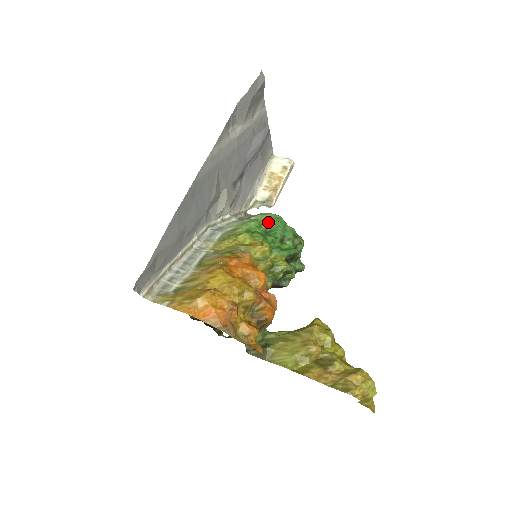
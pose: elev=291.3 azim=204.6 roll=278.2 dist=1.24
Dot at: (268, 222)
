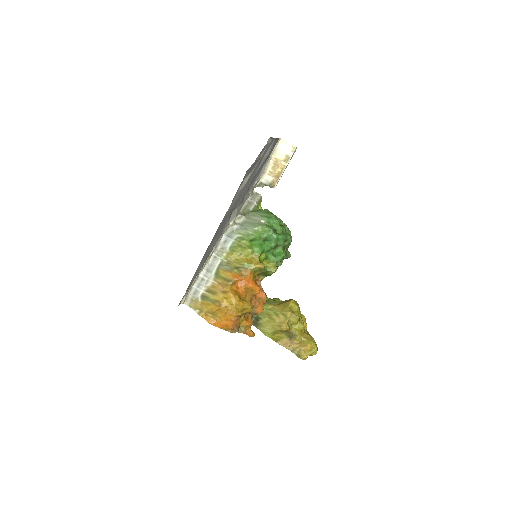
Dot at: (266, 234)
